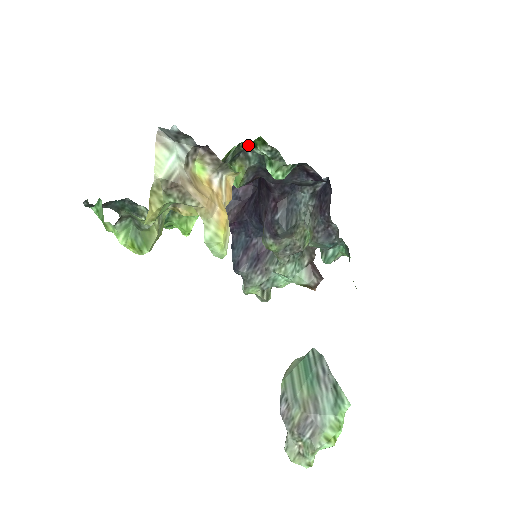
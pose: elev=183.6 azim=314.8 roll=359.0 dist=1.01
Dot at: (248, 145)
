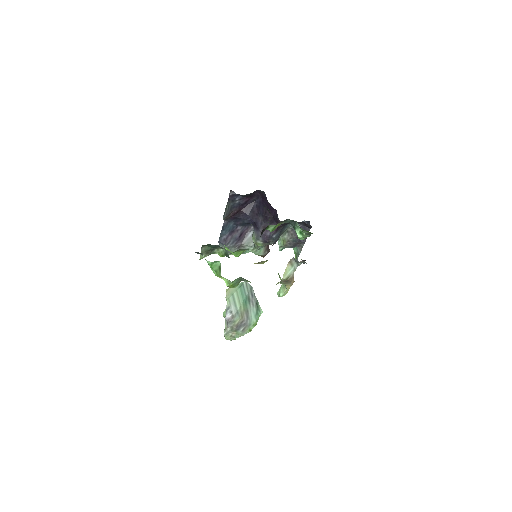
Dot at: occluded
